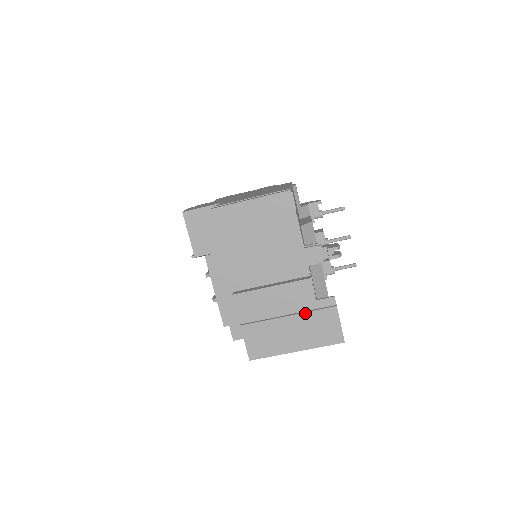
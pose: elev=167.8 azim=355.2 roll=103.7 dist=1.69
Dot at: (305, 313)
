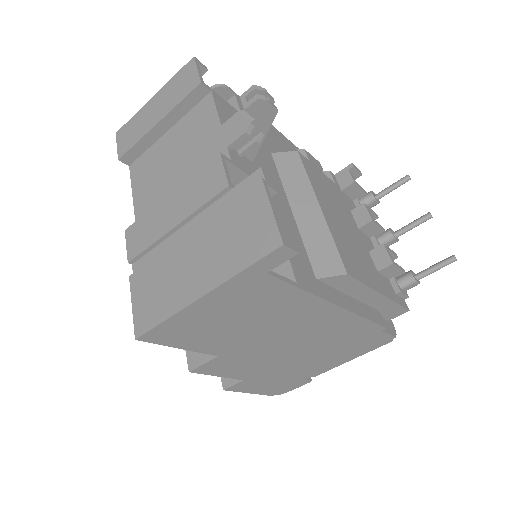
Dot at: (213, 215)
